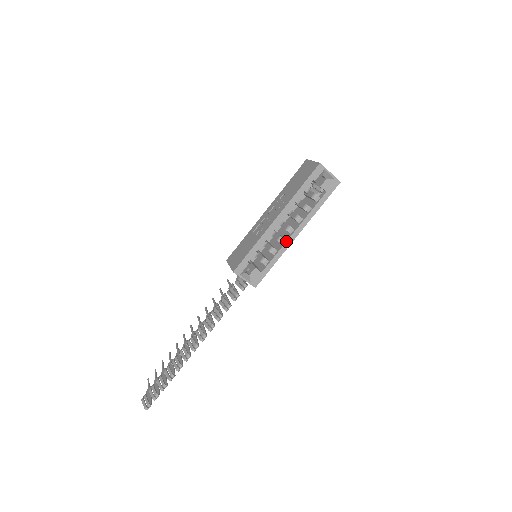
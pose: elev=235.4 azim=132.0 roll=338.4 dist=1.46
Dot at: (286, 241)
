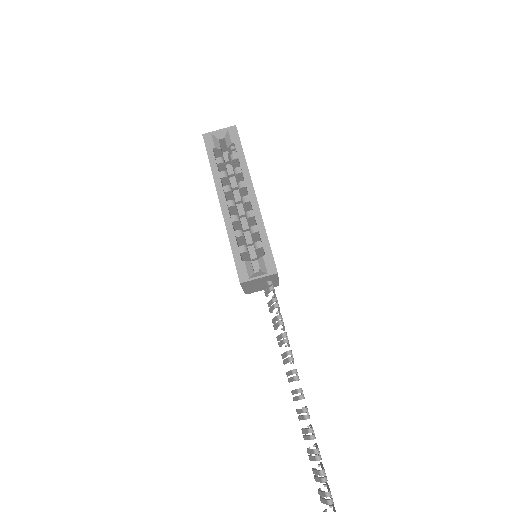
Dot at: occluded
